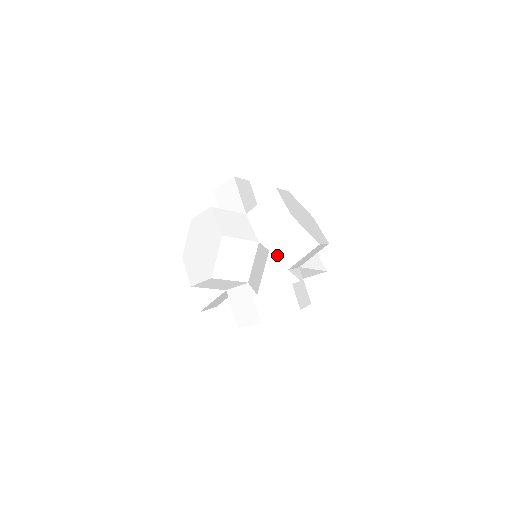
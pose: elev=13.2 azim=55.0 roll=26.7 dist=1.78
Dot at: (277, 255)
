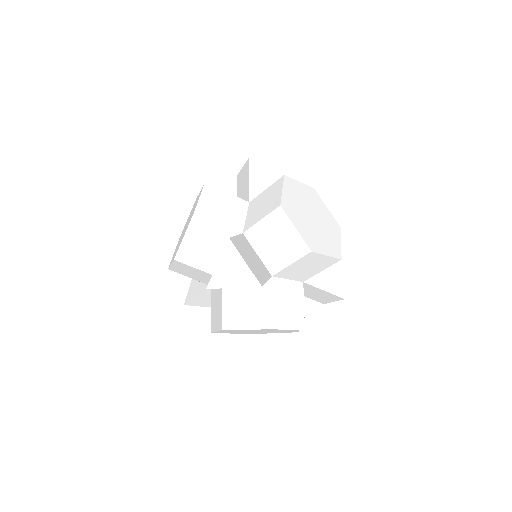
Dot at: (261, 254)
